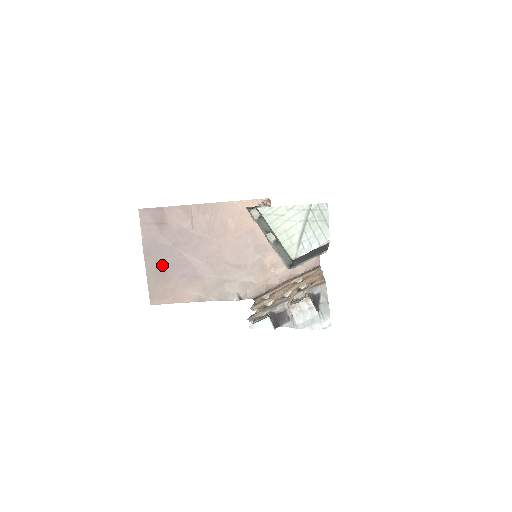
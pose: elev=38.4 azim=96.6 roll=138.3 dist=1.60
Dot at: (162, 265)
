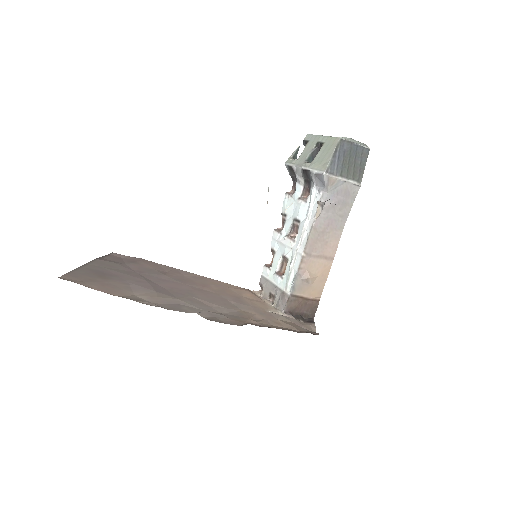
Dot at: (108, 271)
